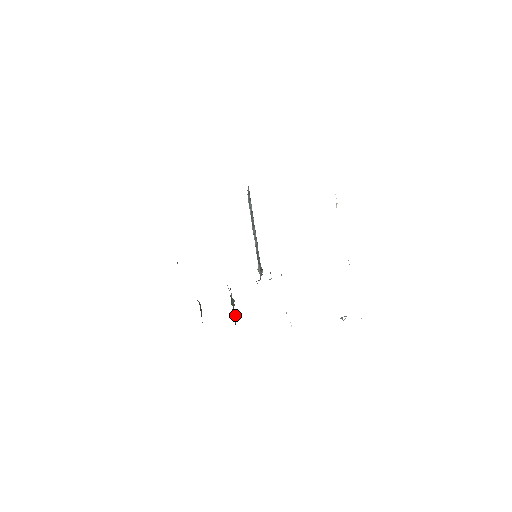
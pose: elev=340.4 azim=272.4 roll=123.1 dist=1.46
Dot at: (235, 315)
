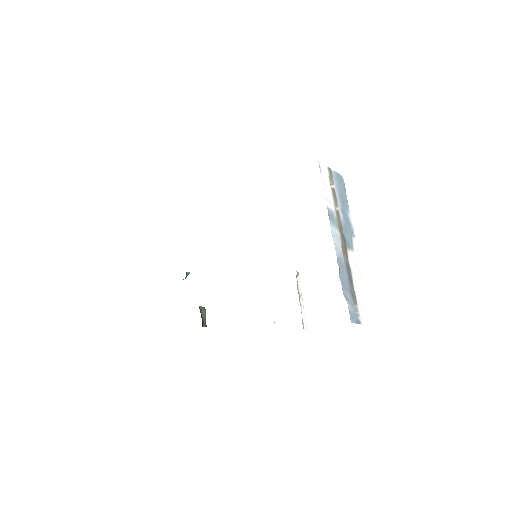
Dot at: occluded
